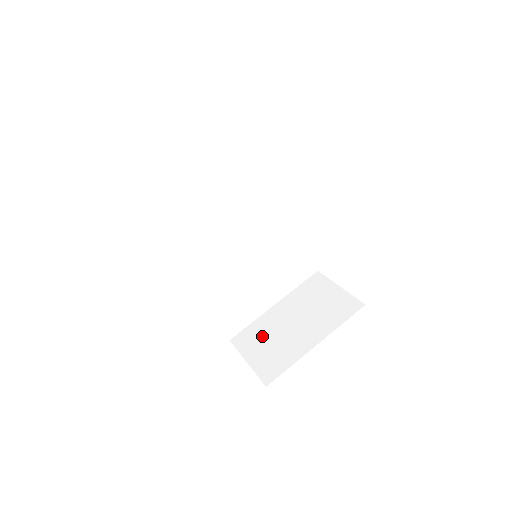
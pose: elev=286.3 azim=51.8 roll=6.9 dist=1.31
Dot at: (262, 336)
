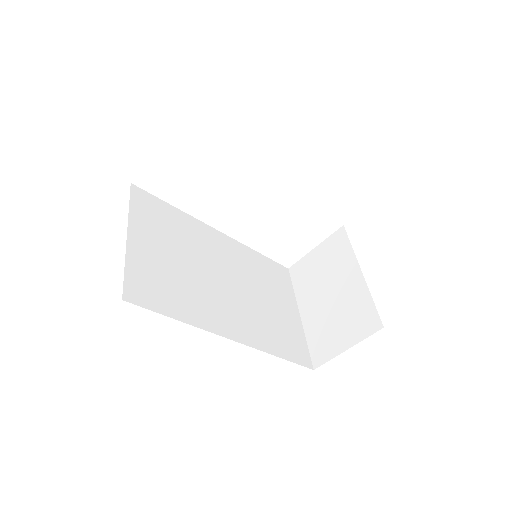
Dot at: (327, 330)
